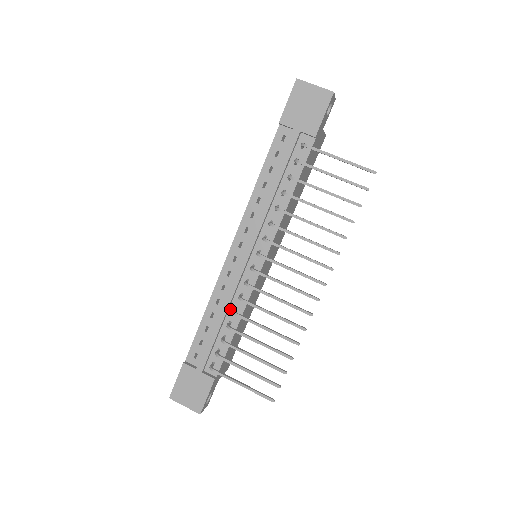
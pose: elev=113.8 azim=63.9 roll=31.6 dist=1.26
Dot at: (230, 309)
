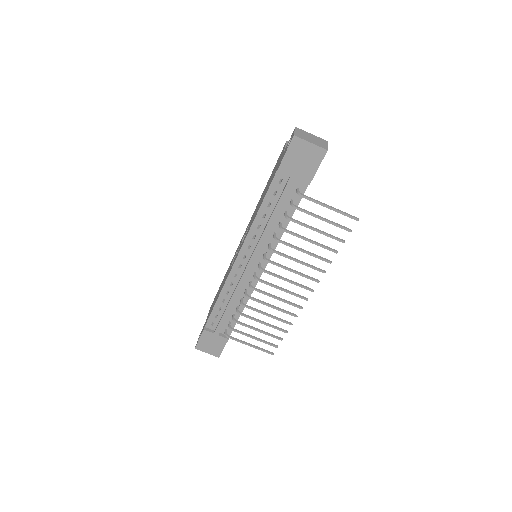
Dot at: (238, 298)
